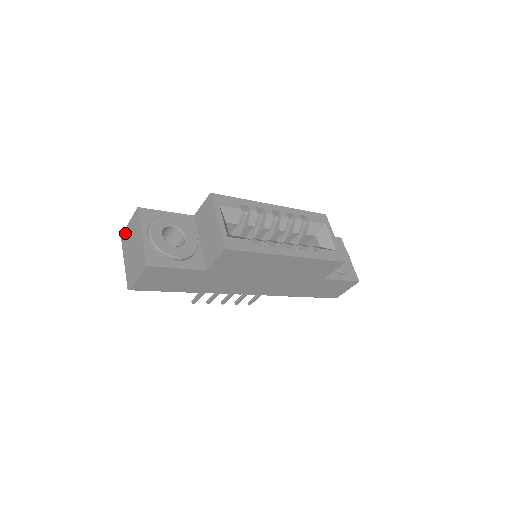
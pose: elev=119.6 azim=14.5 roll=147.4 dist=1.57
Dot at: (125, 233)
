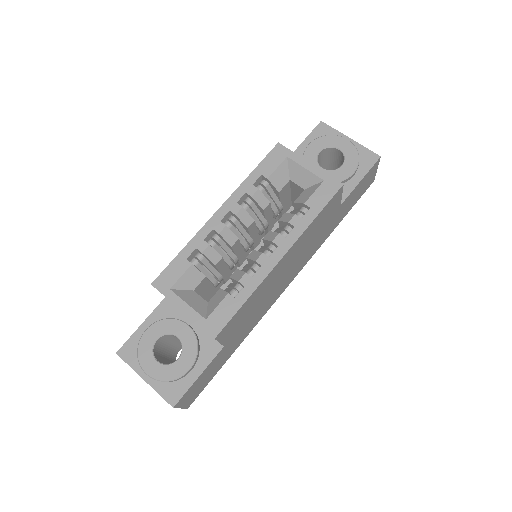
Dot at: occluded
